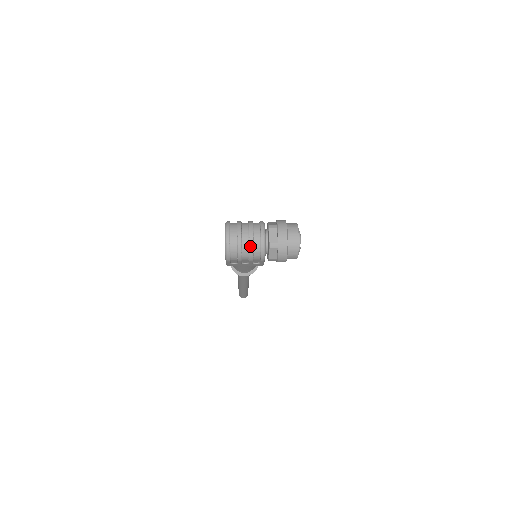
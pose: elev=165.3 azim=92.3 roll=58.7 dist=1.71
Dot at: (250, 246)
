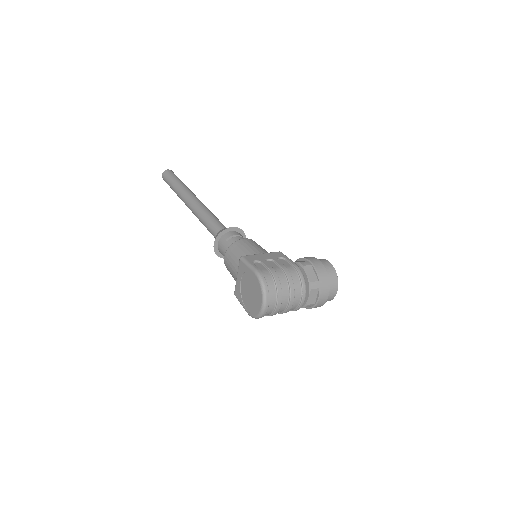
Dot at: (286, 311)
